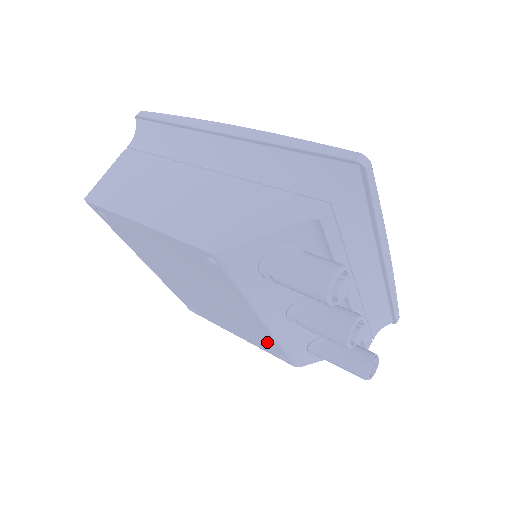
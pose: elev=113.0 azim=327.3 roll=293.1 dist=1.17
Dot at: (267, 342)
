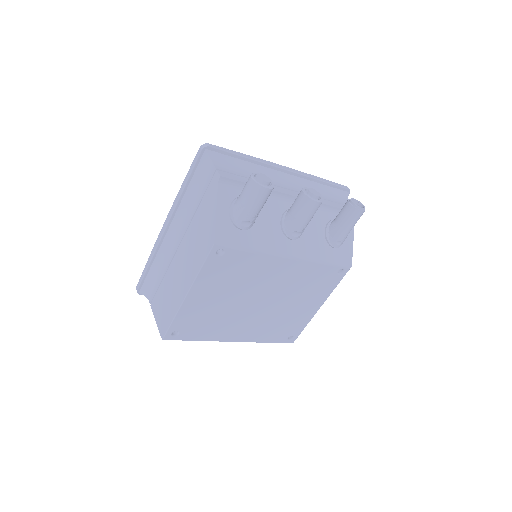
Dot at: (319, 275)
